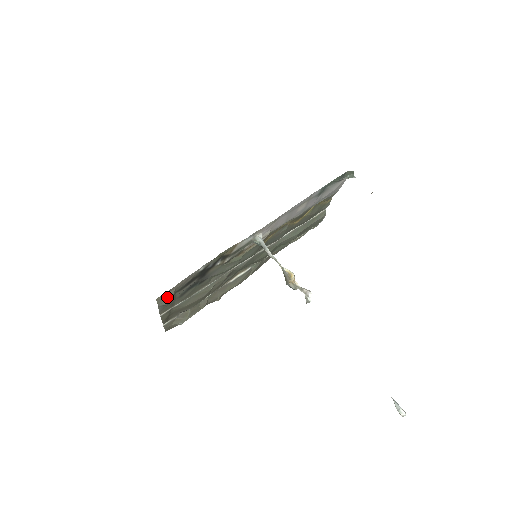
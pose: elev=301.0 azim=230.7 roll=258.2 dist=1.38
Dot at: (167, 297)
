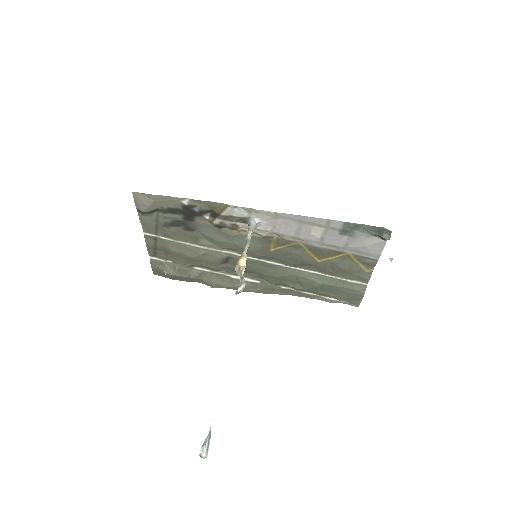
Dot at: (144, 202)
